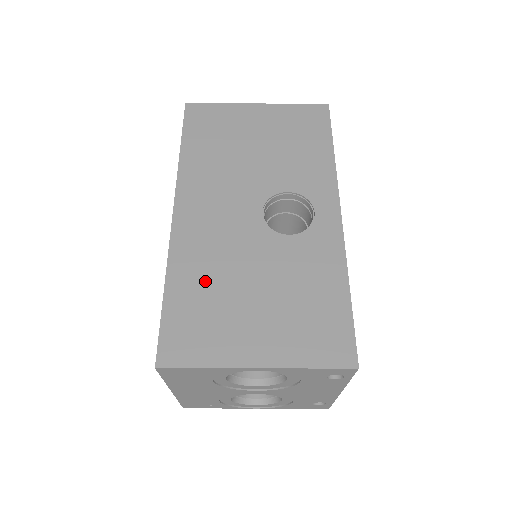
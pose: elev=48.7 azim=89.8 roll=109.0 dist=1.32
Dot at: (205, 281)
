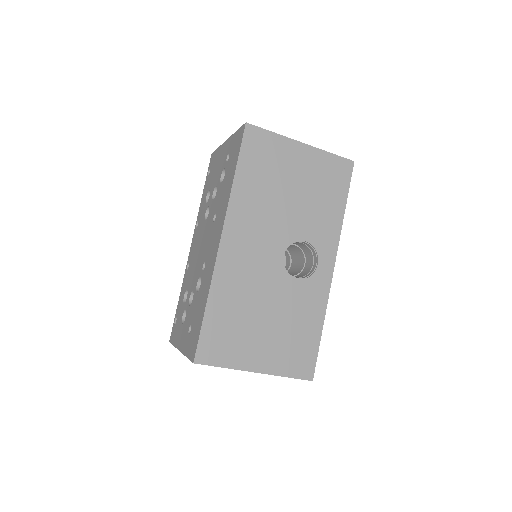
Dot at: (235, 304)
